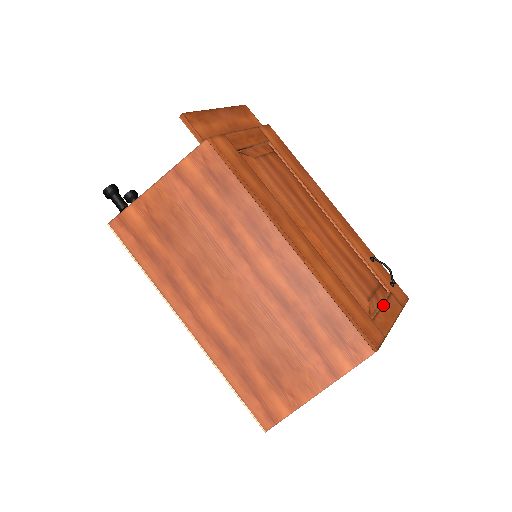
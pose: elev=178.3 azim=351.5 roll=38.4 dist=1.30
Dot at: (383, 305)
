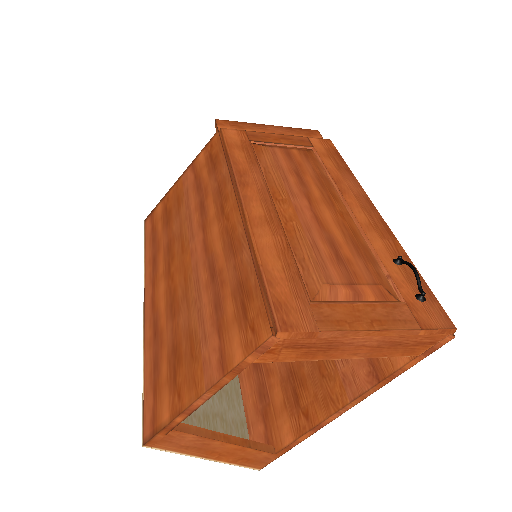
Dot at: (363, 304)
